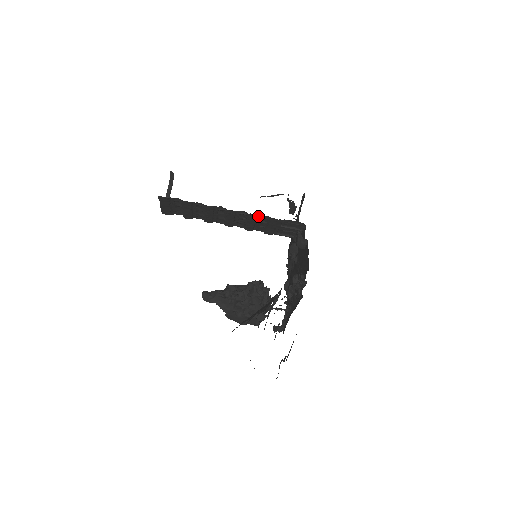
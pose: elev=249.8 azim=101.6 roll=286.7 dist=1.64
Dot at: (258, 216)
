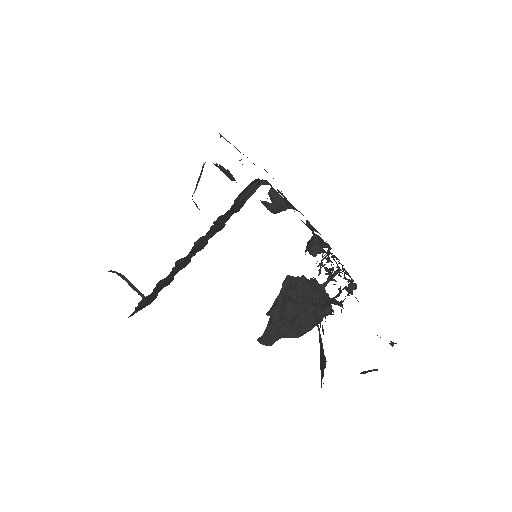
Dot at: (212, 226)
